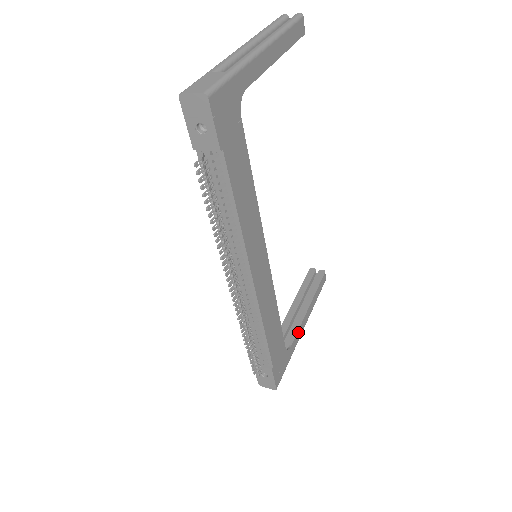
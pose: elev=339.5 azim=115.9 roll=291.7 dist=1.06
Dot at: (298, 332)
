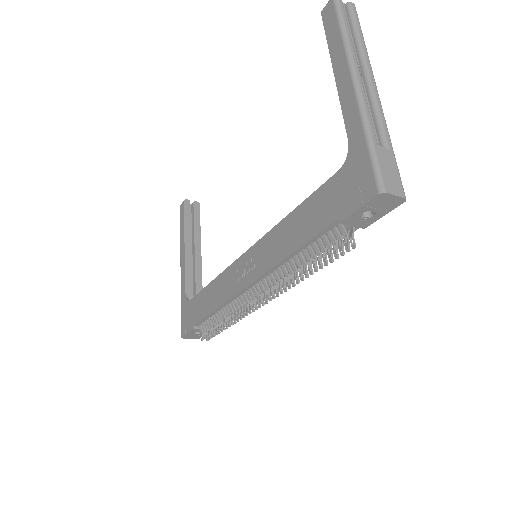
Dot at: (201, 278)
